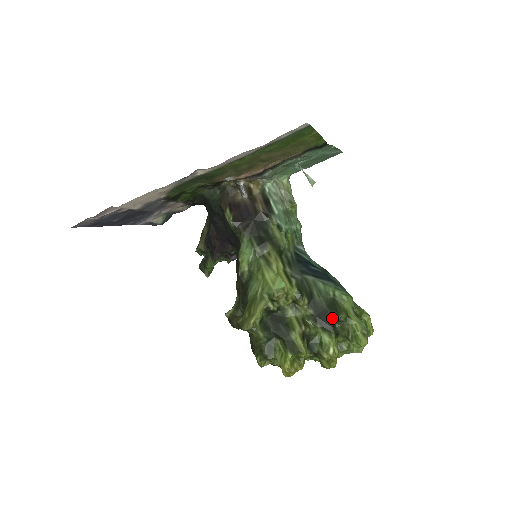
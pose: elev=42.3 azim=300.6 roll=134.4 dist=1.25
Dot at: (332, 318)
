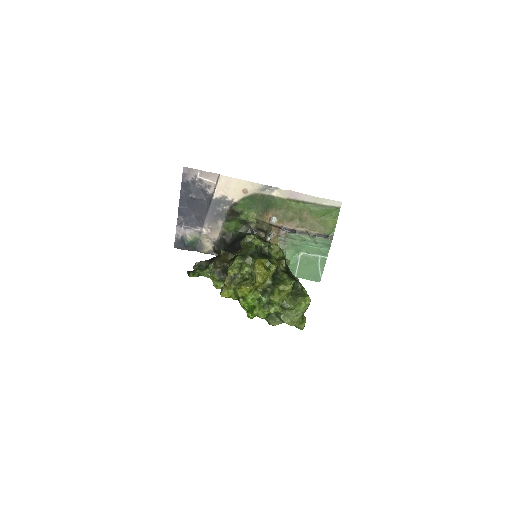
Dot at: (296, 280)
